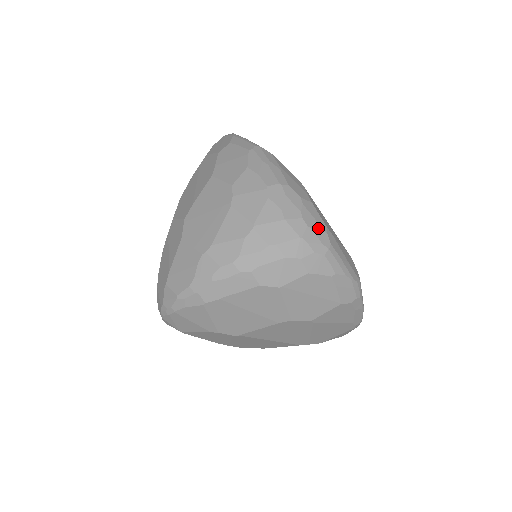
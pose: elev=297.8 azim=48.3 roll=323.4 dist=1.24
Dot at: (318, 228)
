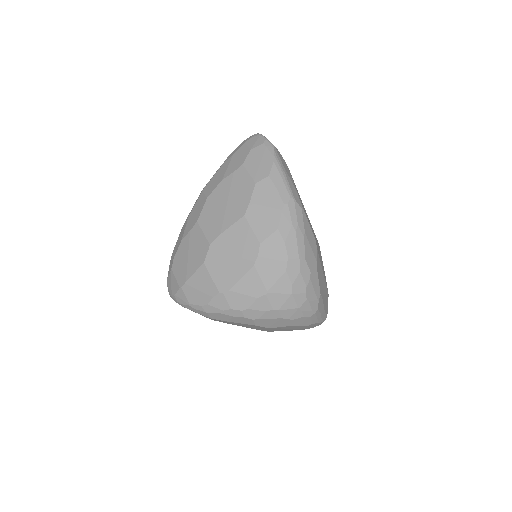
Dot at: (314, 298)
